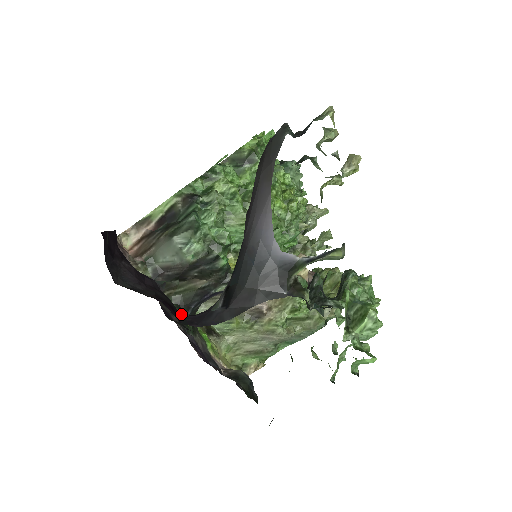
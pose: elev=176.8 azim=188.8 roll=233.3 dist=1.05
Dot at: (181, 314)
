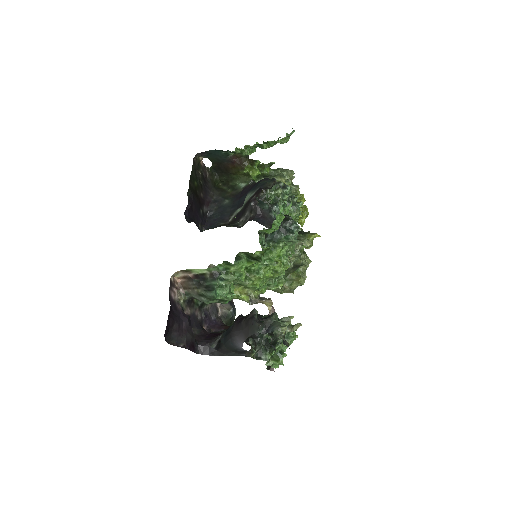
Dot at: (197, 345)
